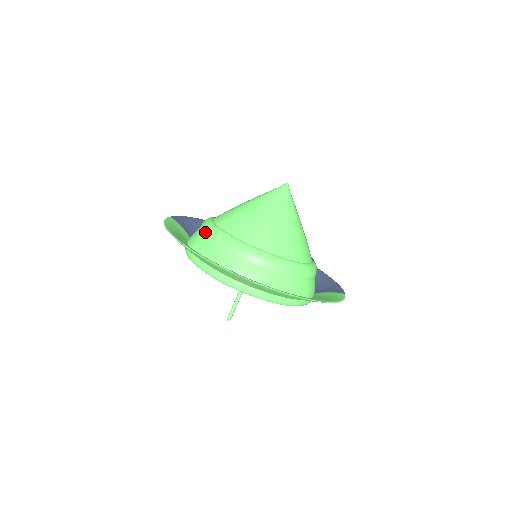
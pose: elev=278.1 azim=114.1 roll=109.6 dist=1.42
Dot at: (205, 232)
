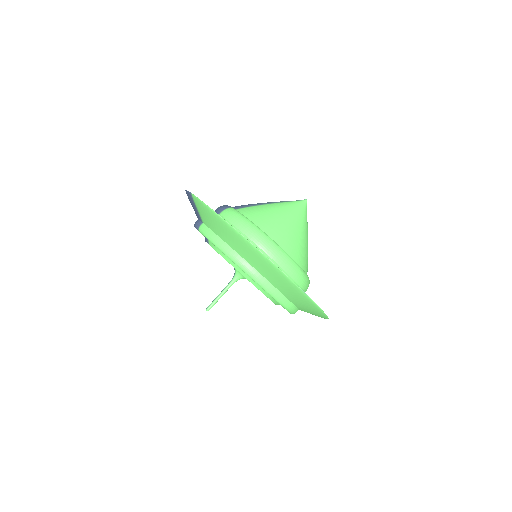
Dot at: (246, 229)
